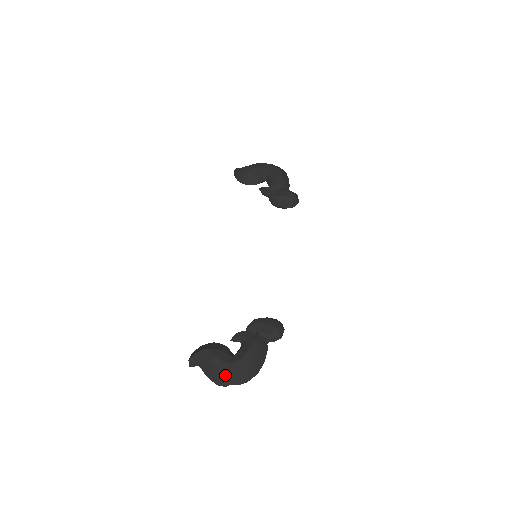
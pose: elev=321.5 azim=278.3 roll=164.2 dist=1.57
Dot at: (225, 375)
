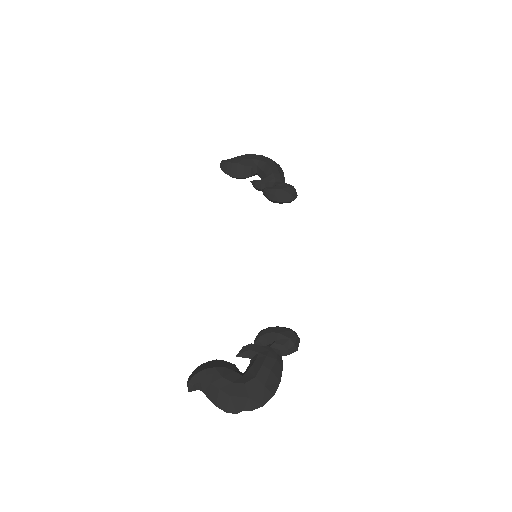
Dot at: (236, 399)
